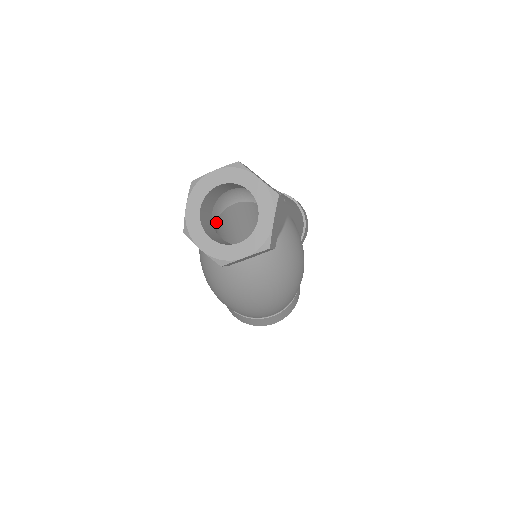
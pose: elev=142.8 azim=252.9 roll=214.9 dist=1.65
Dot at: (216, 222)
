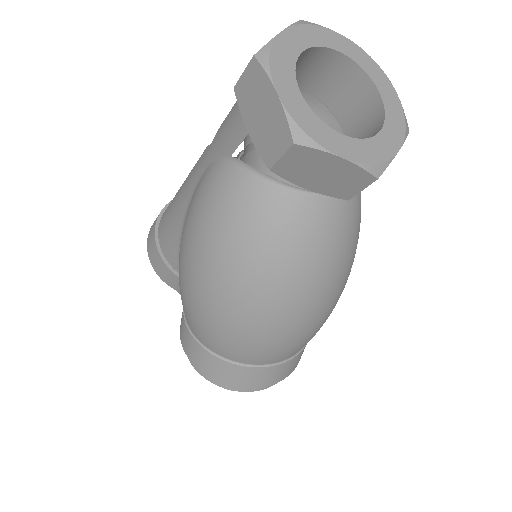
Dot at: occluded
